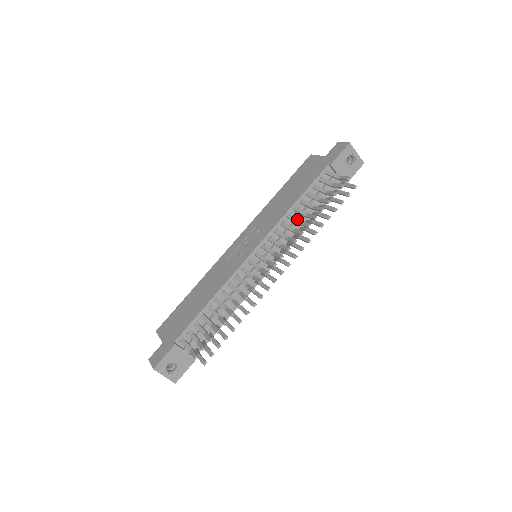
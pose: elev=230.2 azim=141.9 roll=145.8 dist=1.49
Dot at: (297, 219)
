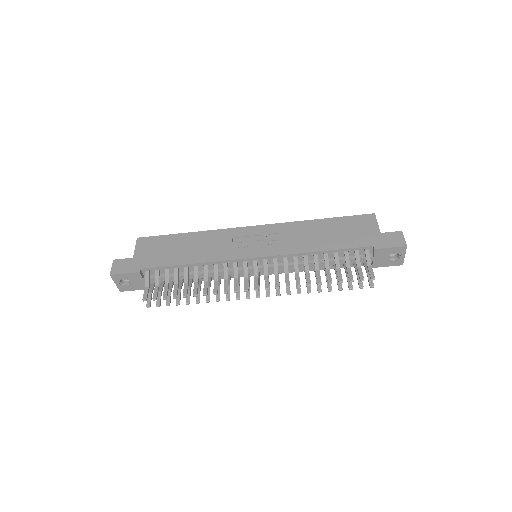
Dot at: (308, 266)
